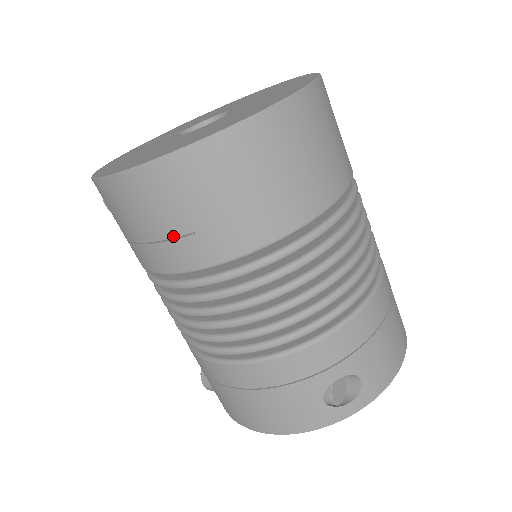
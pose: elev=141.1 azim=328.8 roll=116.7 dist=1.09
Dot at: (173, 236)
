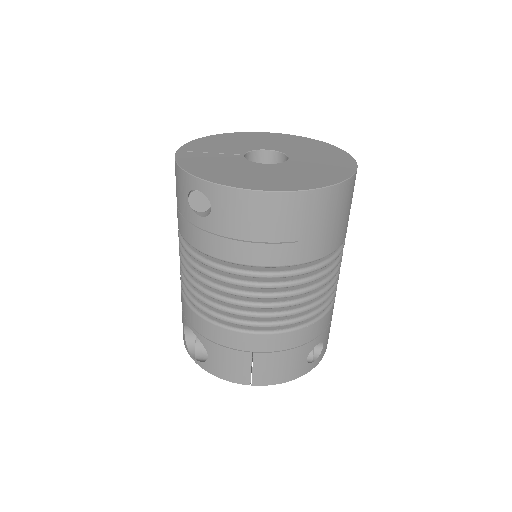
Dot at: (281, 241)
